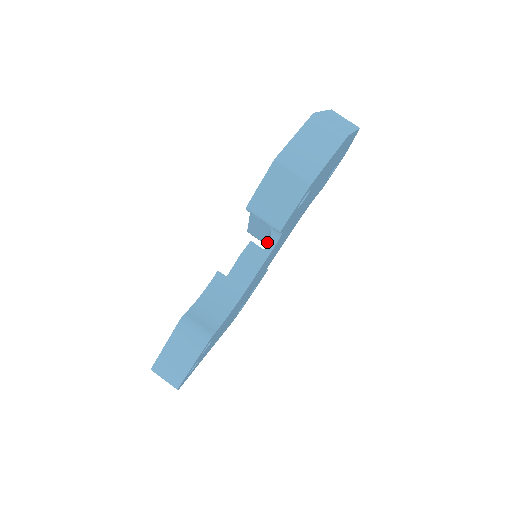
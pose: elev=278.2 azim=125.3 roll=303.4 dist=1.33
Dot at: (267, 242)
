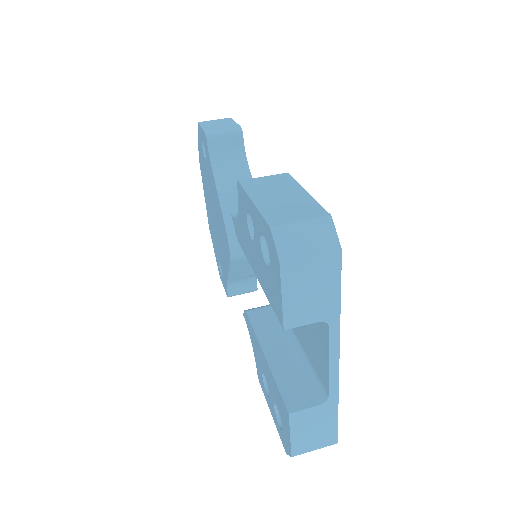
Dot at: occluded
